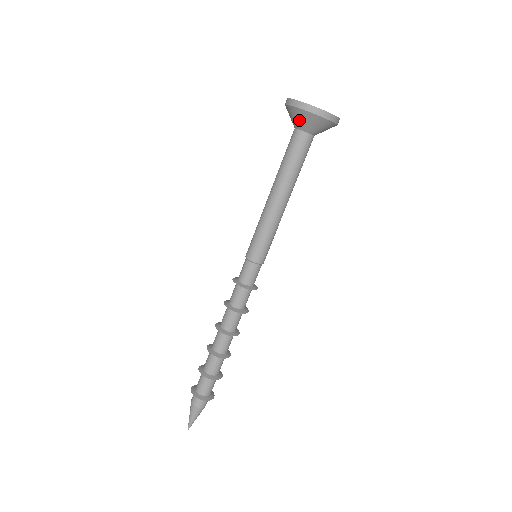
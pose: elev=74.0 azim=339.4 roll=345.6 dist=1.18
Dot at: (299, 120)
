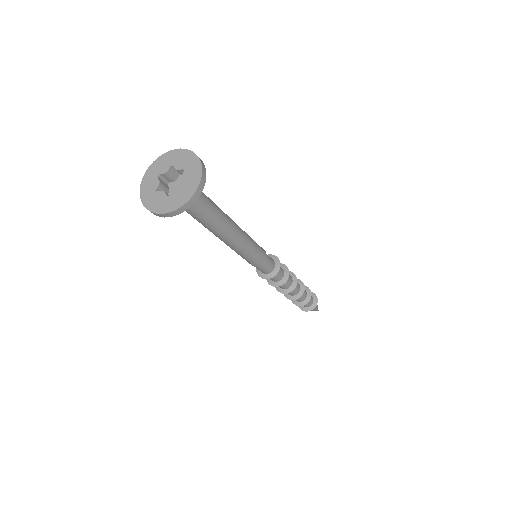
Dot at: occluded
